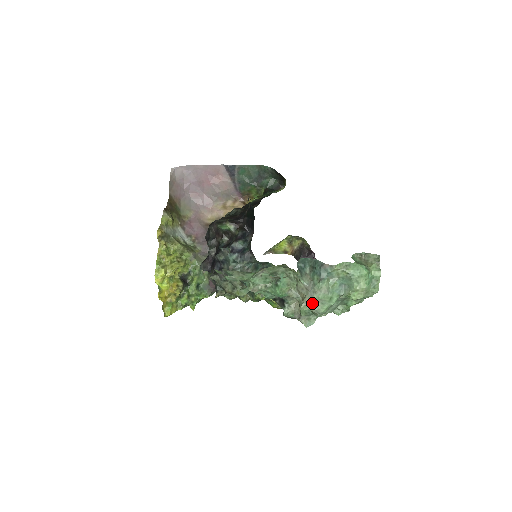
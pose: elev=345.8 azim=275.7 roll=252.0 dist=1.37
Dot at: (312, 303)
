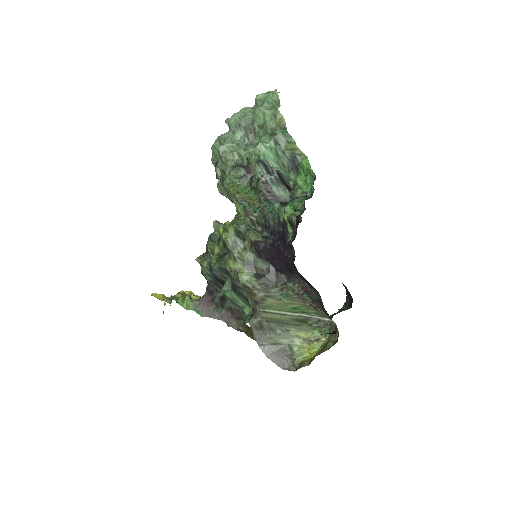
Dot at: occluded
